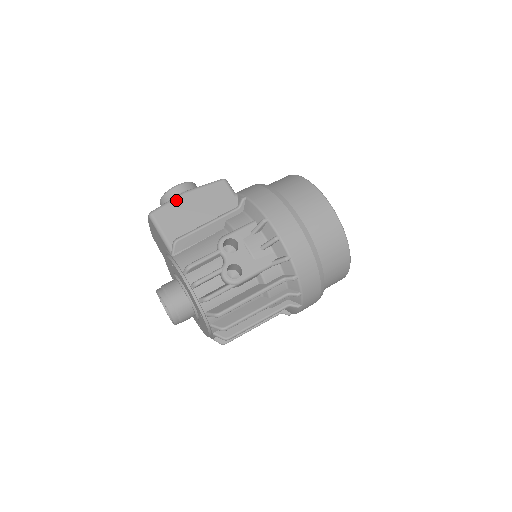
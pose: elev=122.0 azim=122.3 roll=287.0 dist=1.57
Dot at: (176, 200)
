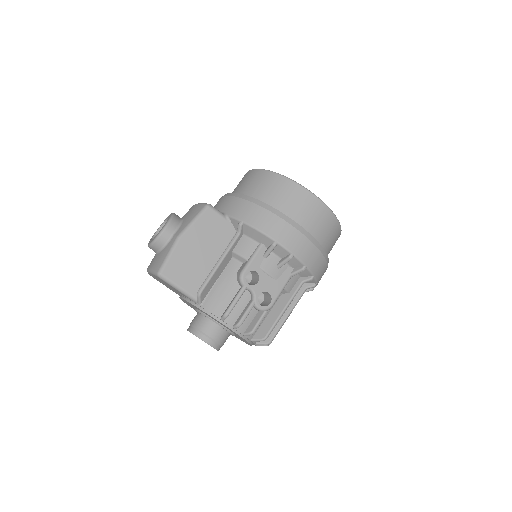
Dot at: (176, 249)
